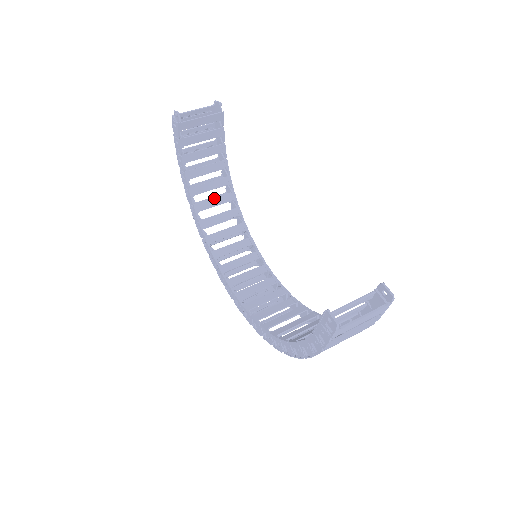
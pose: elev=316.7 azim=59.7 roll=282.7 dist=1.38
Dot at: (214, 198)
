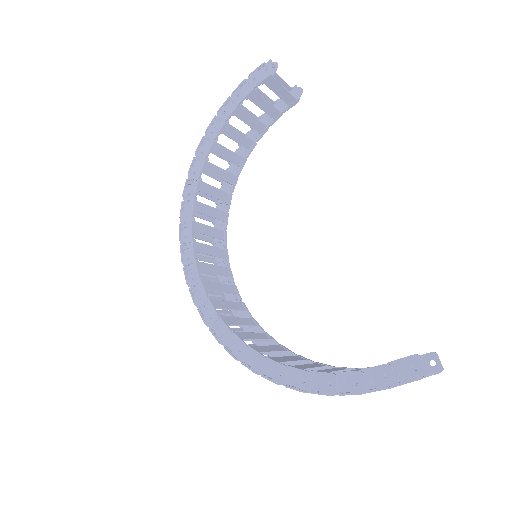
Dot at: (222, 169)
